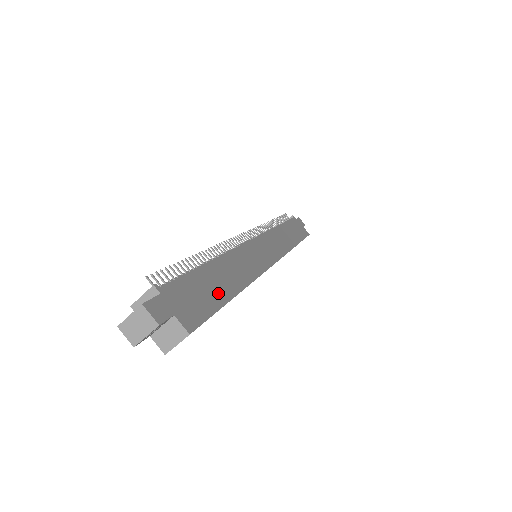
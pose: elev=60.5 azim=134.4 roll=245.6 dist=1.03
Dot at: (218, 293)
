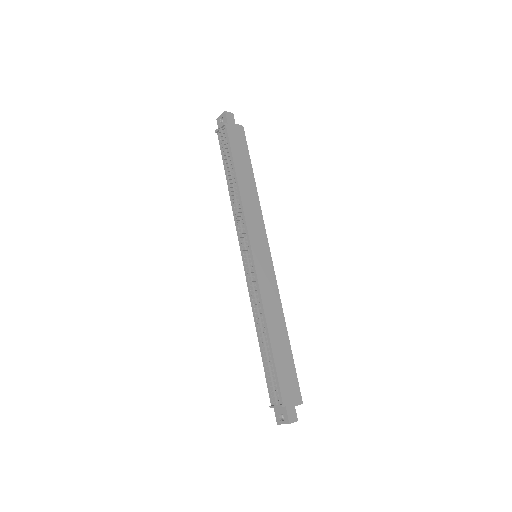
Dot at: (287, 356)
